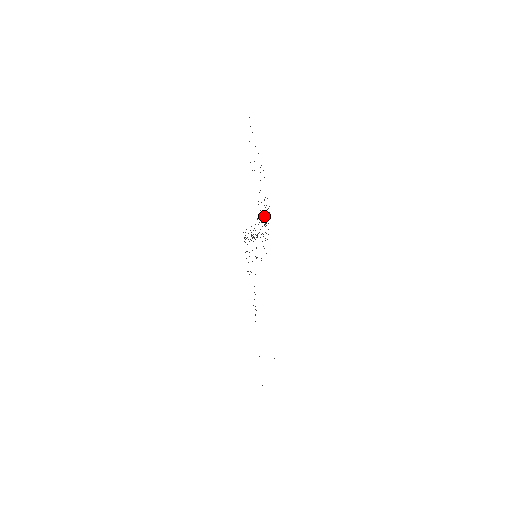
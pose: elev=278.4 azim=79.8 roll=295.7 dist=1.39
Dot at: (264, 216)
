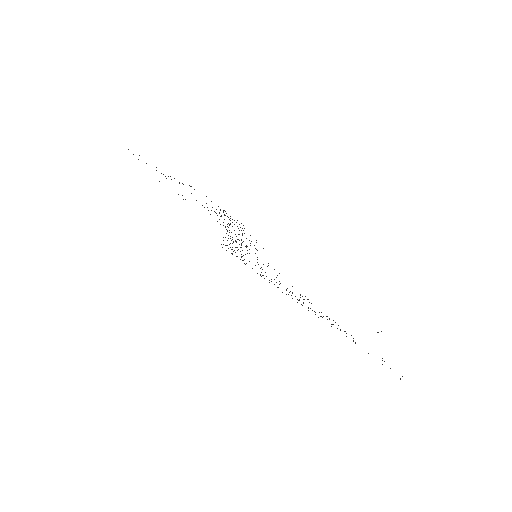
Dot at: occluded
